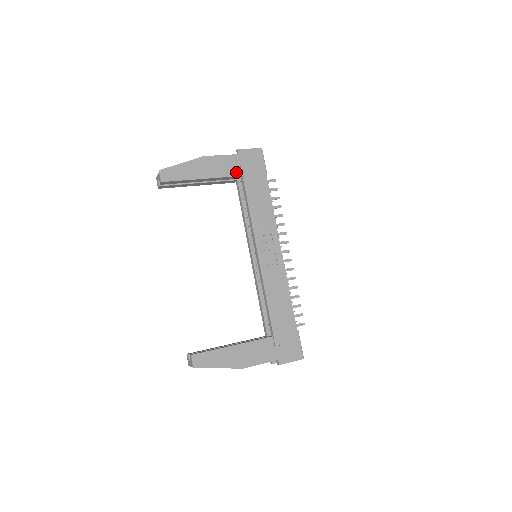
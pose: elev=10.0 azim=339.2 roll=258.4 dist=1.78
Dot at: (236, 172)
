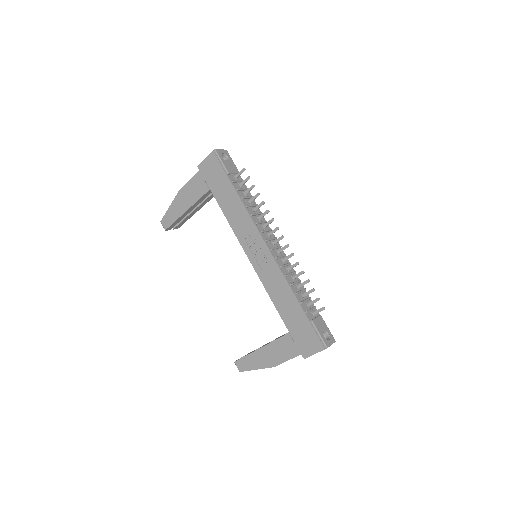
Dot at: (204, 189)
